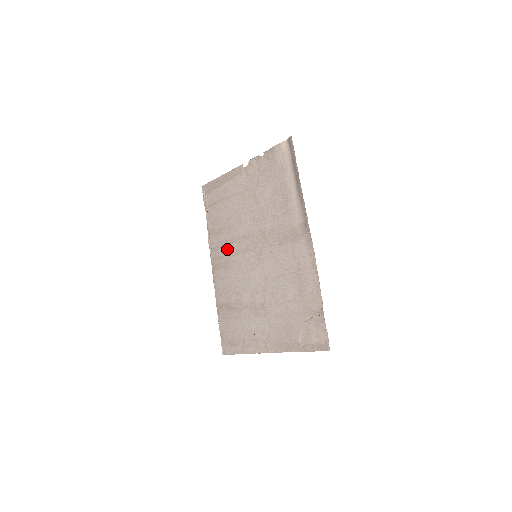
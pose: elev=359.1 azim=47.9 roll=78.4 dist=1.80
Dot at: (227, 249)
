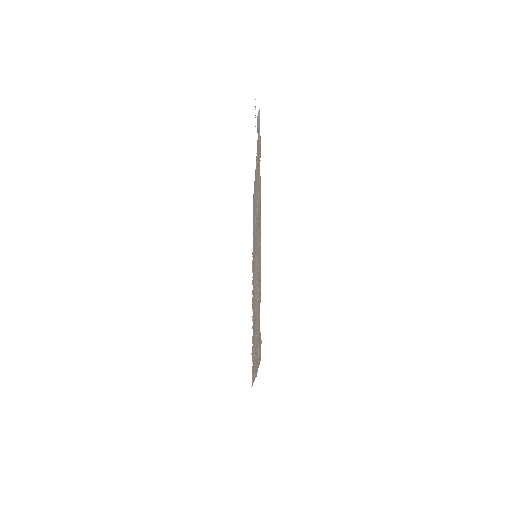
Dot at: occluded
